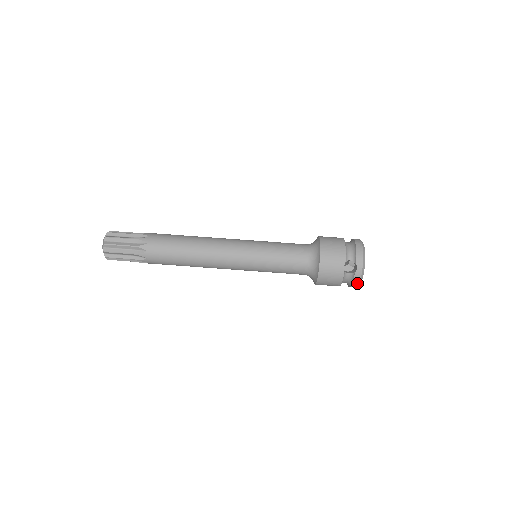
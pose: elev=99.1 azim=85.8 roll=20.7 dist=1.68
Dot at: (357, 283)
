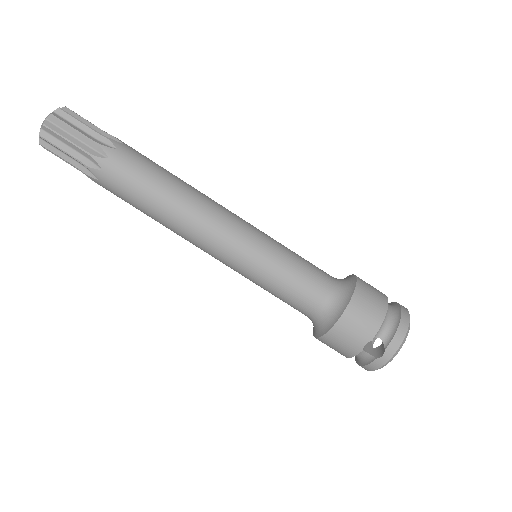
Dot at: (370, 369)
